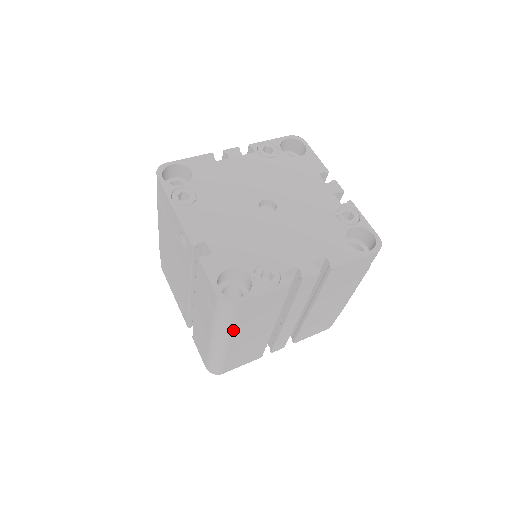
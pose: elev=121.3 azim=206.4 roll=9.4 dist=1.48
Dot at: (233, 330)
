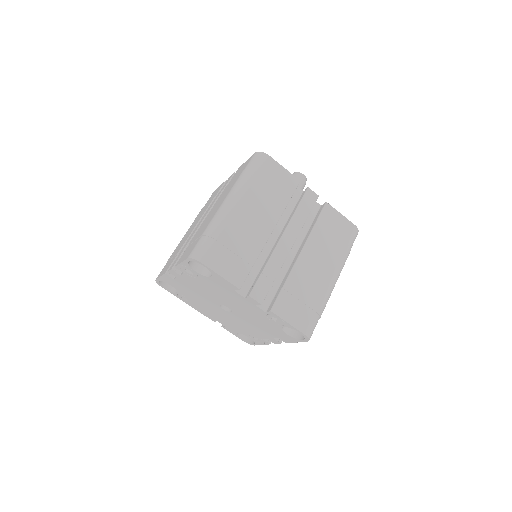
Dot at: occluded
